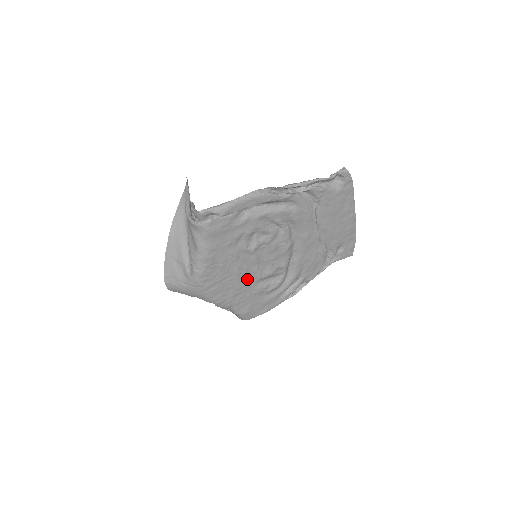
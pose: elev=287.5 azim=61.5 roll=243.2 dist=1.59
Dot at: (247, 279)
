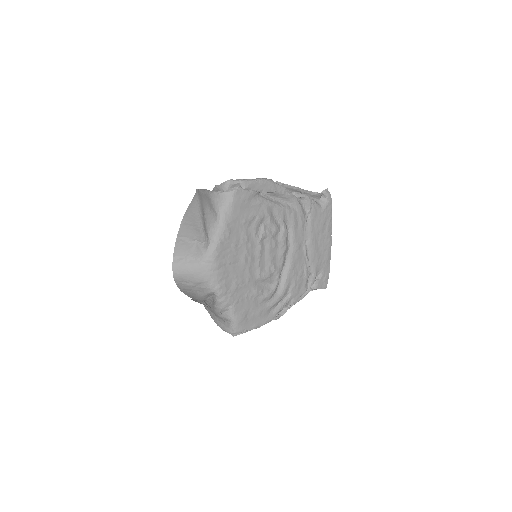
Dot at: (249, 273)
